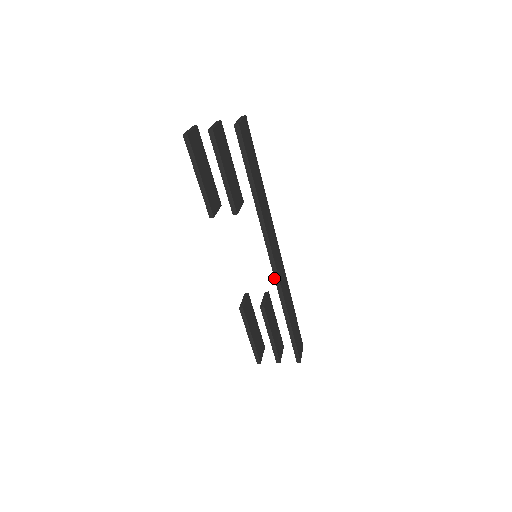
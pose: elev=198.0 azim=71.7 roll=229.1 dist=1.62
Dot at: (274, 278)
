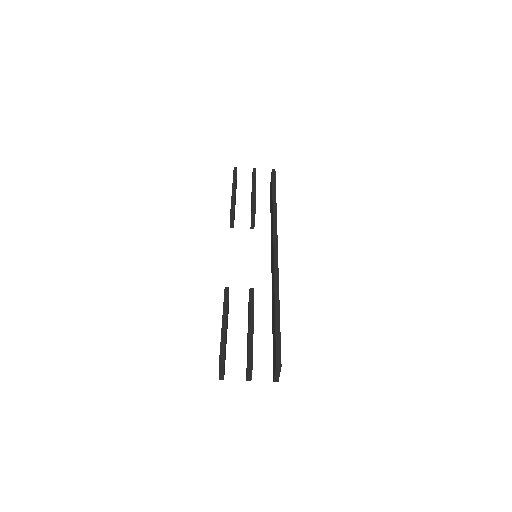
Dot at: (273, 262)
